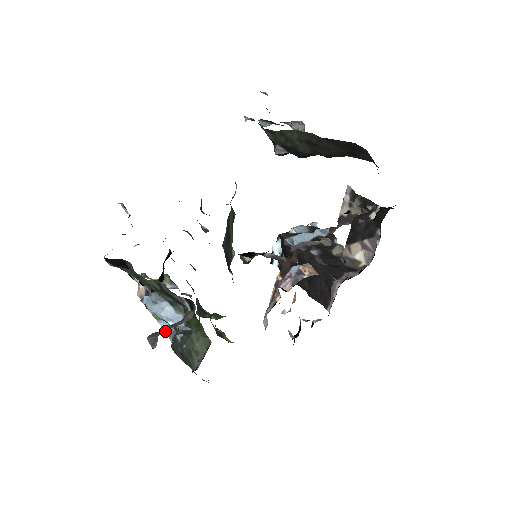
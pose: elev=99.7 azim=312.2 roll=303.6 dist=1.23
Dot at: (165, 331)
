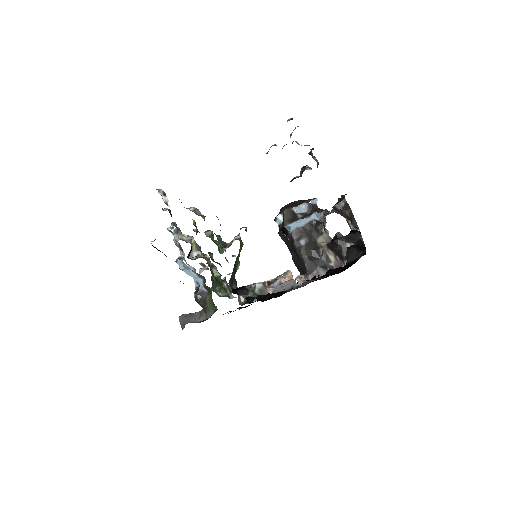
Dot at: occluded
